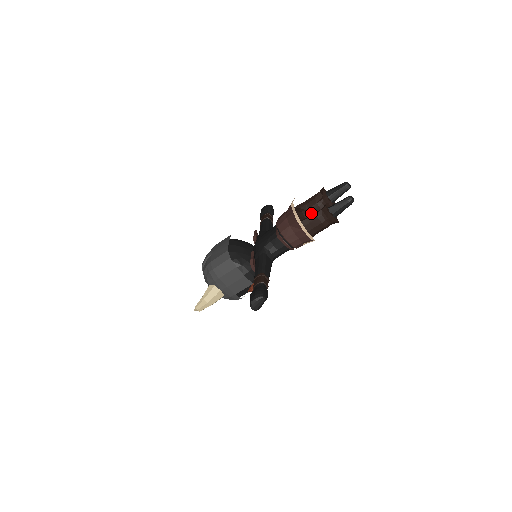
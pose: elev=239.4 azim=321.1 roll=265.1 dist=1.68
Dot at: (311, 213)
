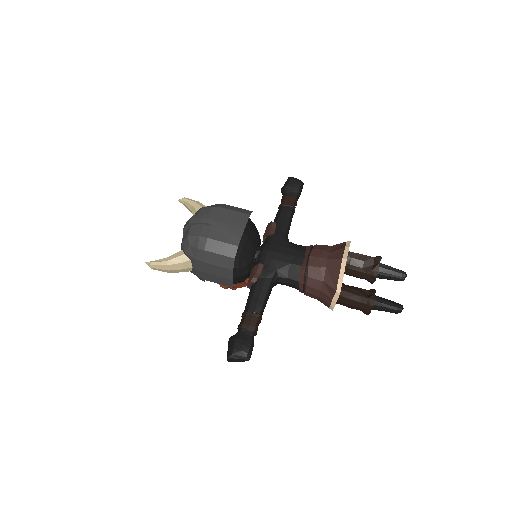
Dot at: (347, 270)
